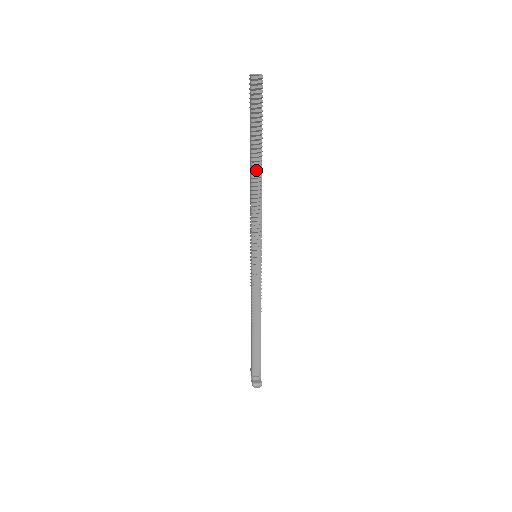
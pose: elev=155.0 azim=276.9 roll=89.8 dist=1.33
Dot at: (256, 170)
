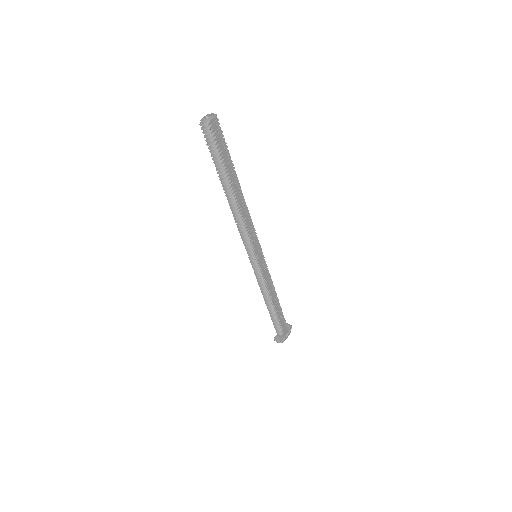
Dot at: (230, 196)
